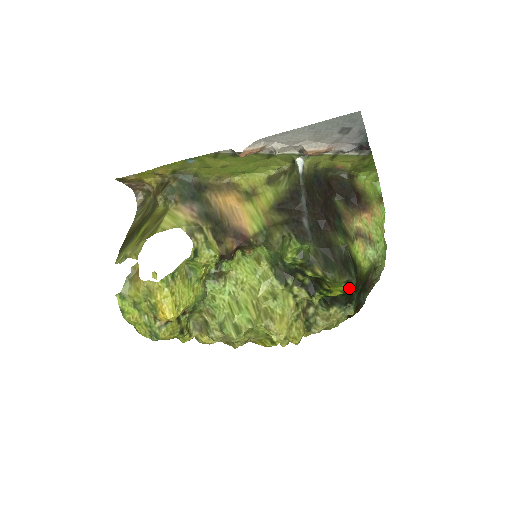
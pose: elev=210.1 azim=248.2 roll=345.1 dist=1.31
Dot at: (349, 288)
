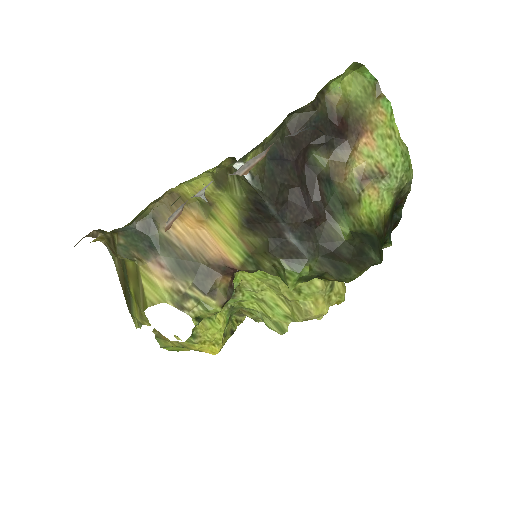
Dot at: occluded
